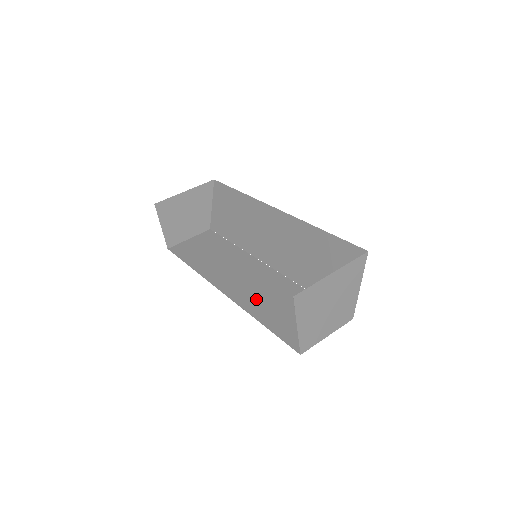
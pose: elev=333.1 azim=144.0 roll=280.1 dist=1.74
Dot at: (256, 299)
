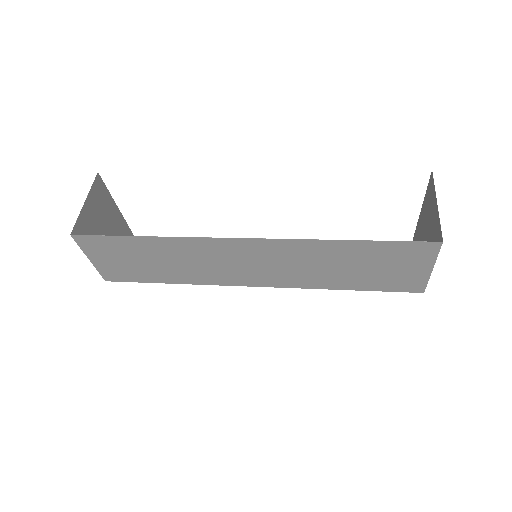
Dot at: (302, 254)
